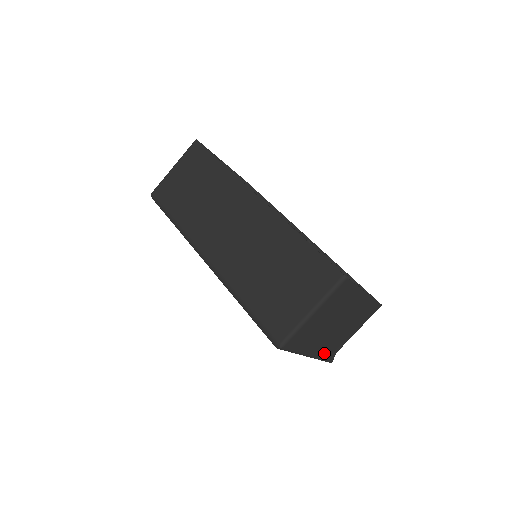
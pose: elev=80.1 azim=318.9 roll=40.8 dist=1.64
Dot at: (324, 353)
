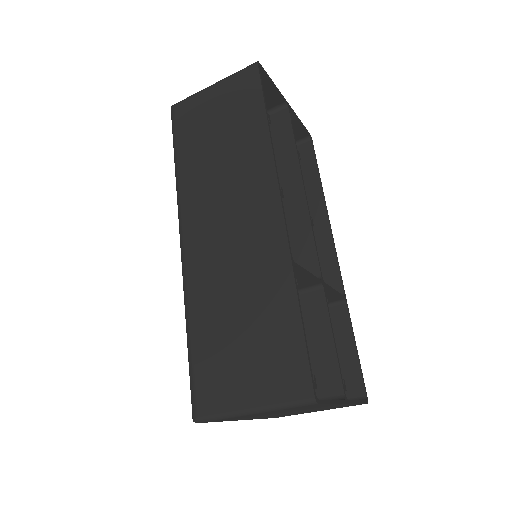
Dot at: occluded
